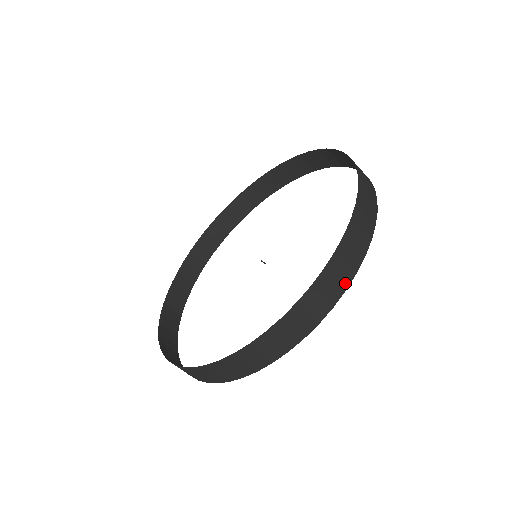
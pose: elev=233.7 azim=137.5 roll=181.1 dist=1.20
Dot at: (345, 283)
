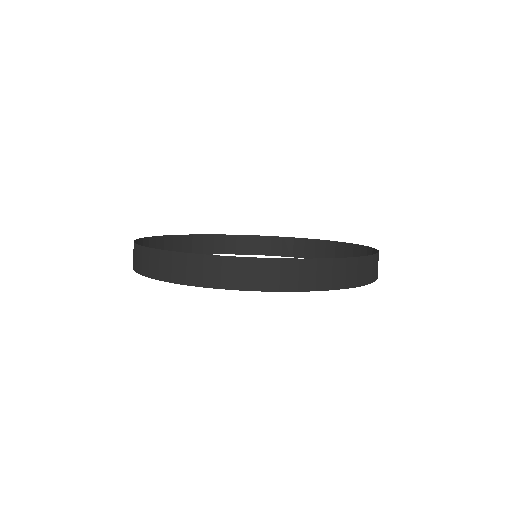
Dot at: (348, 284)
